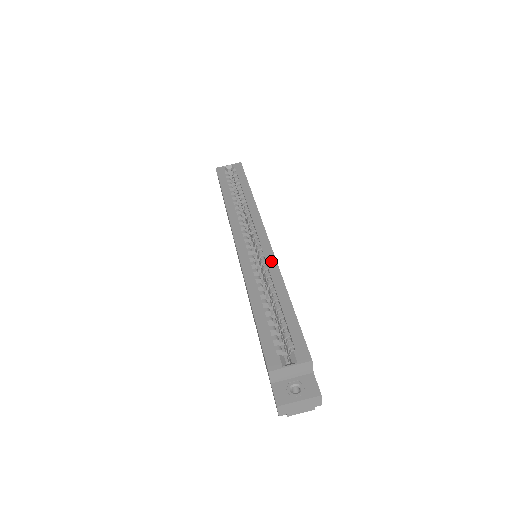
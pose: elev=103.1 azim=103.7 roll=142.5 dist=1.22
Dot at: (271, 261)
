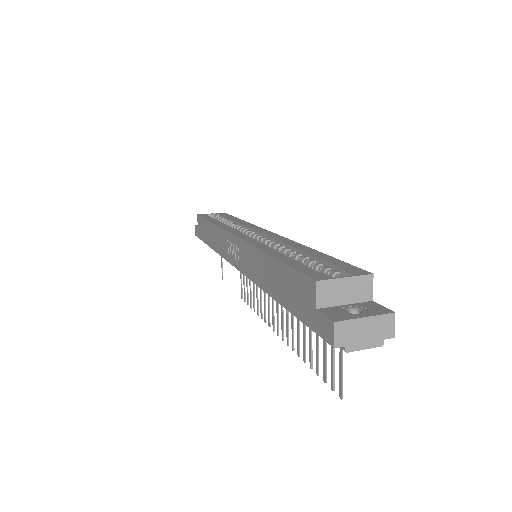
Dot at: (282, 239)
